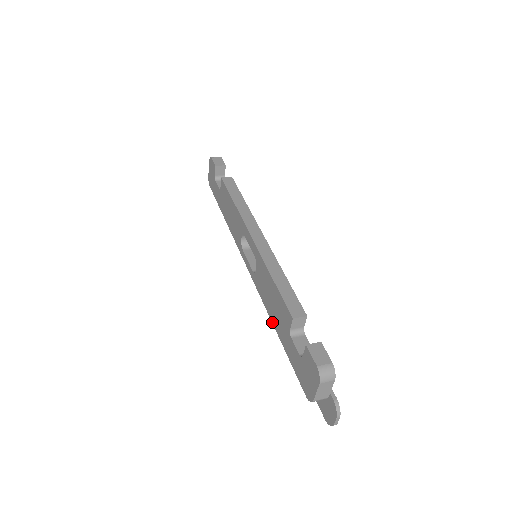
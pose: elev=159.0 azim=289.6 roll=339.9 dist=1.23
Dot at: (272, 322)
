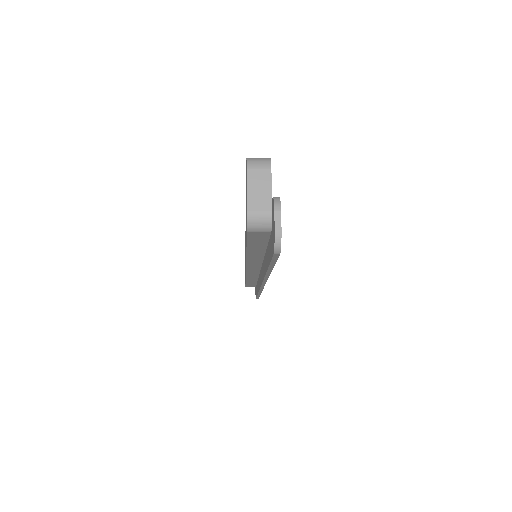
Dot at: (246, 254)
